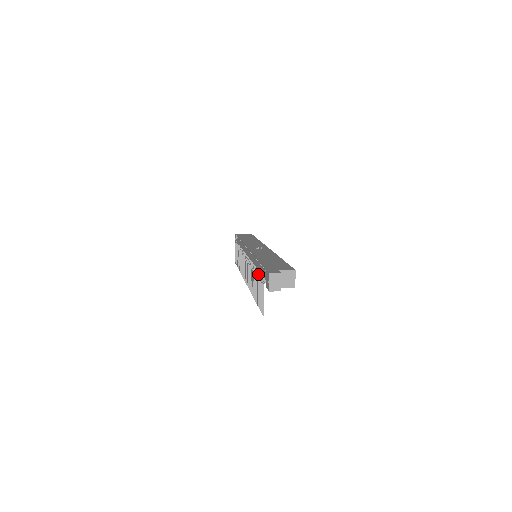
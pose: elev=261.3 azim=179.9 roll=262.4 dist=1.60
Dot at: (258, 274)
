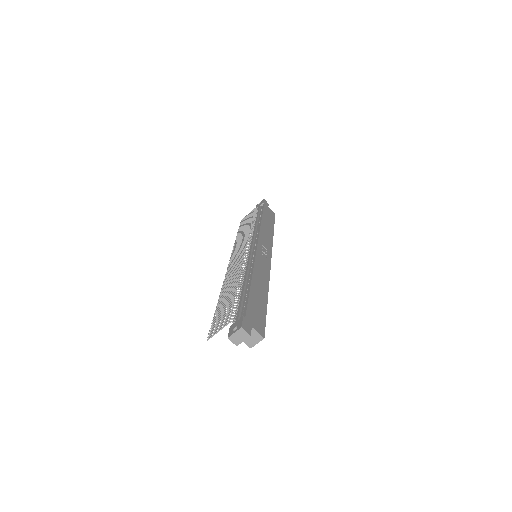
Dot at: occluded
